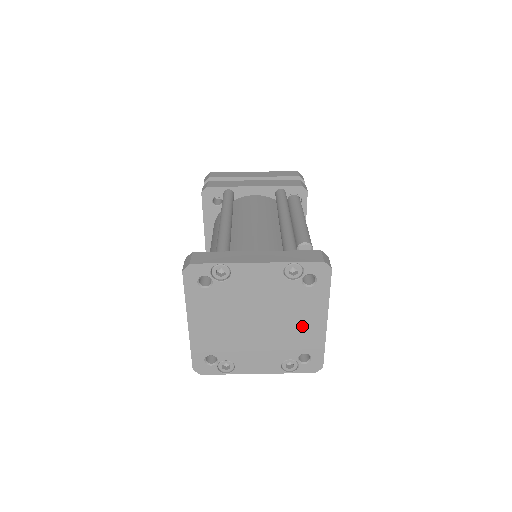
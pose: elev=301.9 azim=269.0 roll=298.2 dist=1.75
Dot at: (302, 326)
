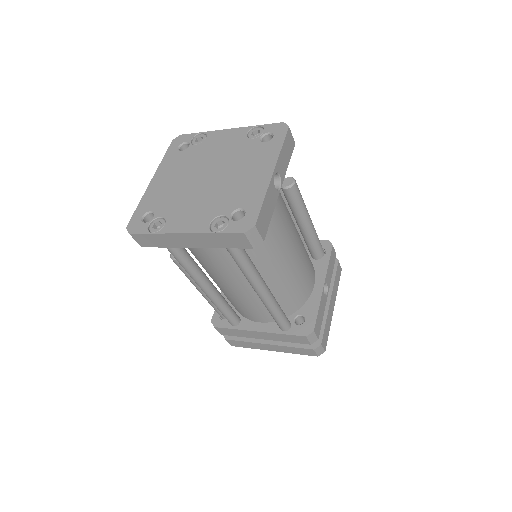
Dot at: (247, 178)
